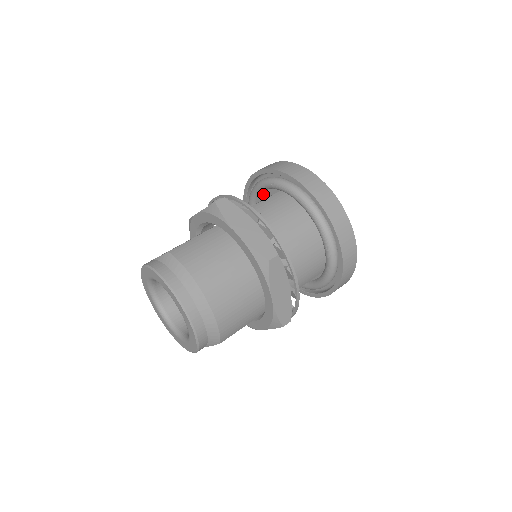
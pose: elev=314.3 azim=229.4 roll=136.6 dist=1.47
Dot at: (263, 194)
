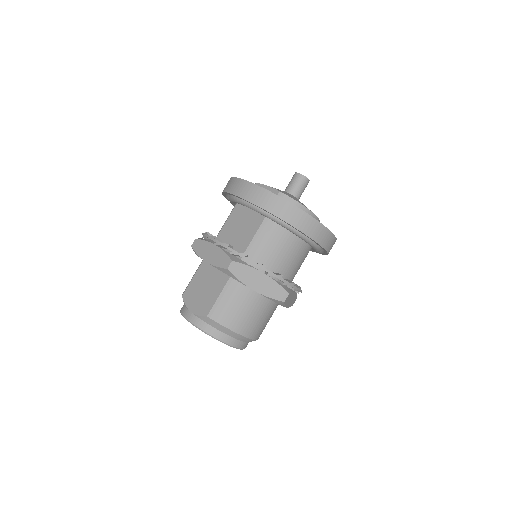
Dot at: occluded
